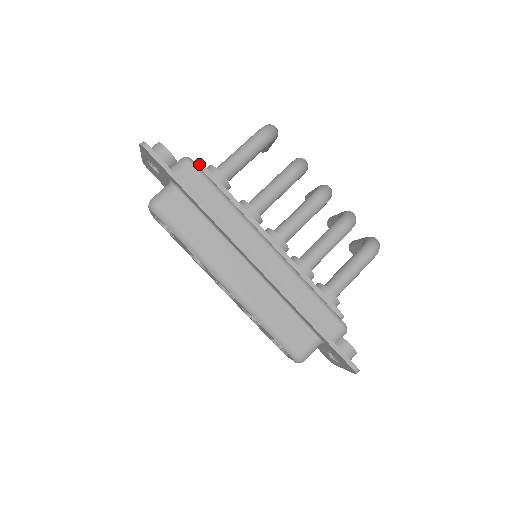
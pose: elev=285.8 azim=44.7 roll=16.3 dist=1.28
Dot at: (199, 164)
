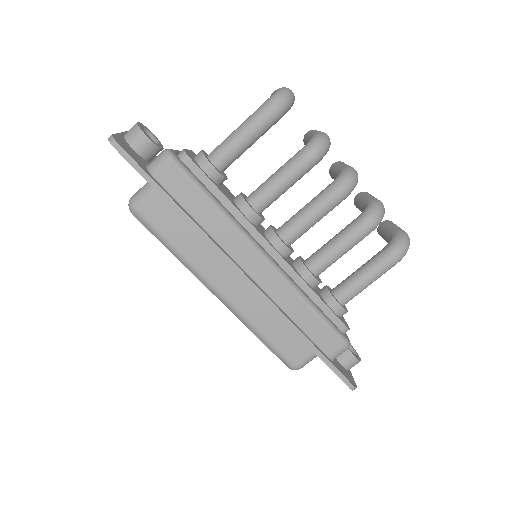
Dot at: (185, 157)
